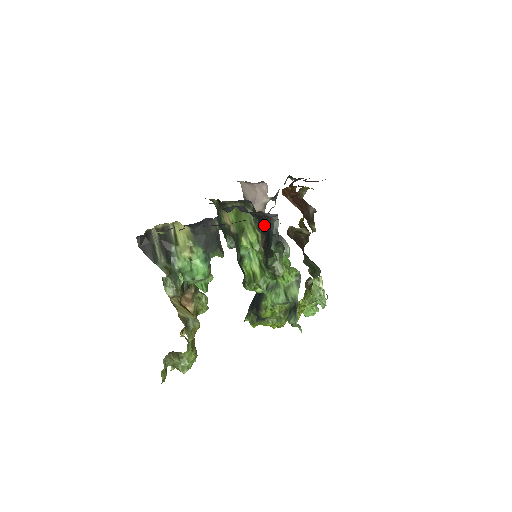
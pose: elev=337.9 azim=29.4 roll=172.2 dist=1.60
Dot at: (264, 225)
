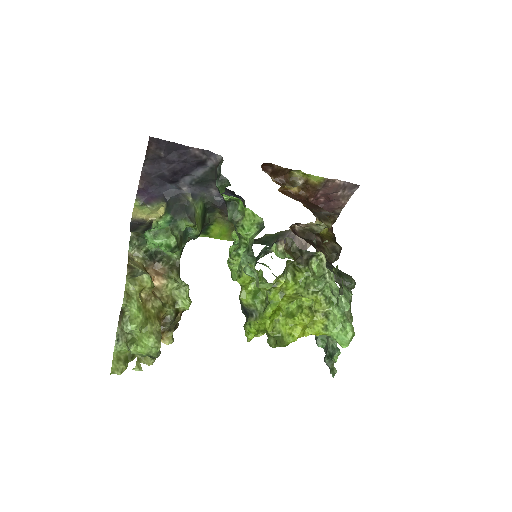
Dot at: occluded
